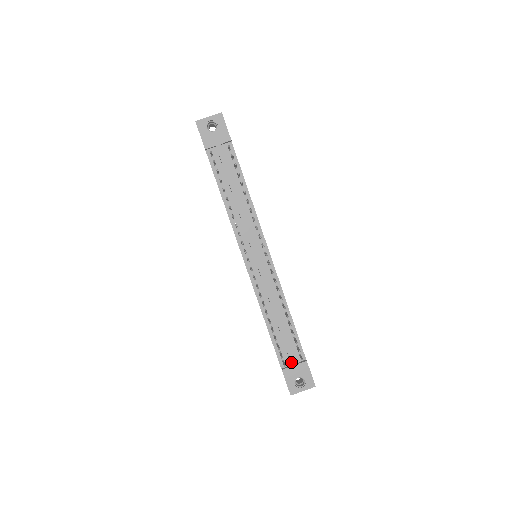
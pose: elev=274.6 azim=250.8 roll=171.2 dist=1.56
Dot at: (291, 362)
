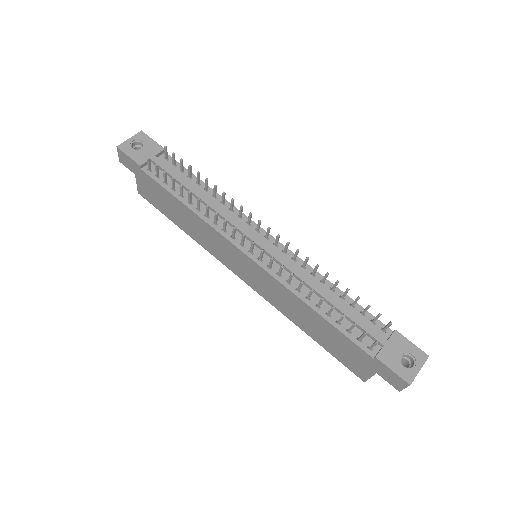
Dot at: (379, 341)
